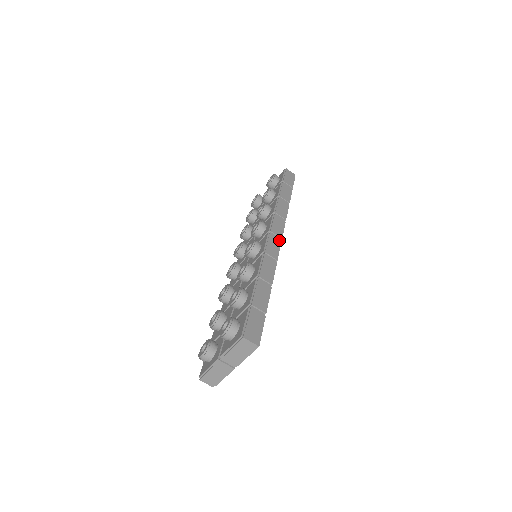
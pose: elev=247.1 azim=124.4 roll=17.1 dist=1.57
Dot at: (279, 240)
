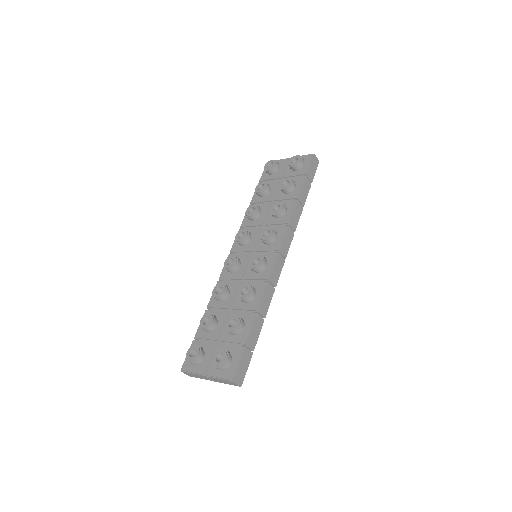
Dot at: (283, 262)
